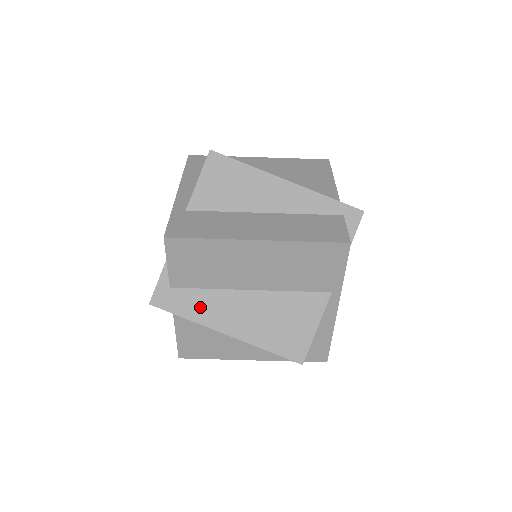
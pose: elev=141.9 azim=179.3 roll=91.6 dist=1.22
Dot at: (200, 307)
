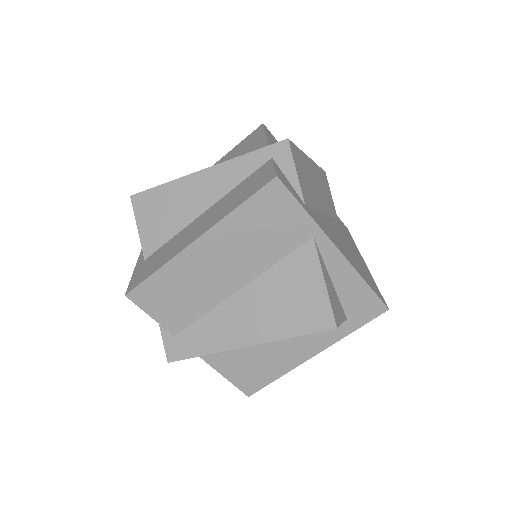
Dot at: (208, 336)
